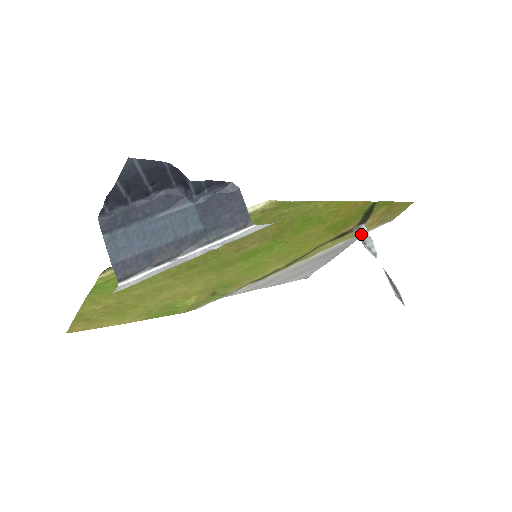
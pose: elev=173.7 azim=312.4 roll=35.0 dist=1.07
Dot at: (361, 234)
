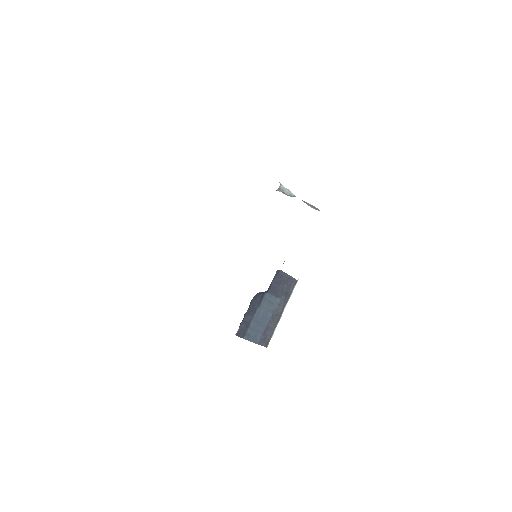
Dot at: (282, 191)
